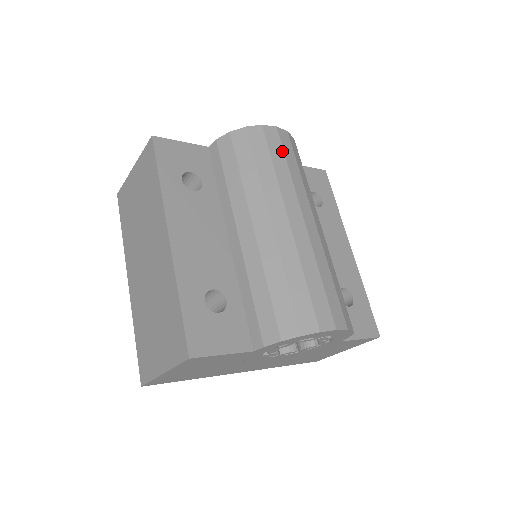
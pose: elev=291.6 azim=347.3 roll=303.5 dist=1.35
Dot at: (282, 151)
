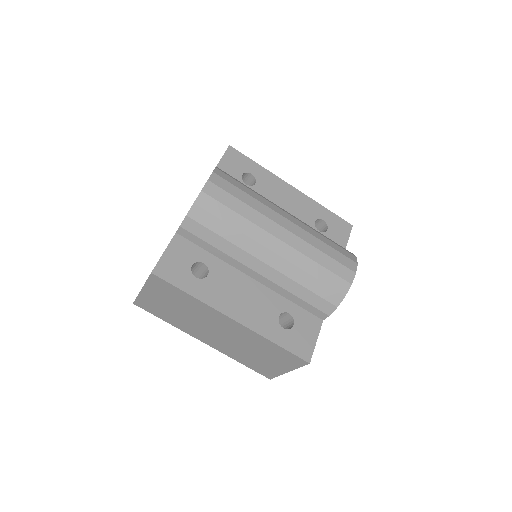
Dot at: (229, 195)
